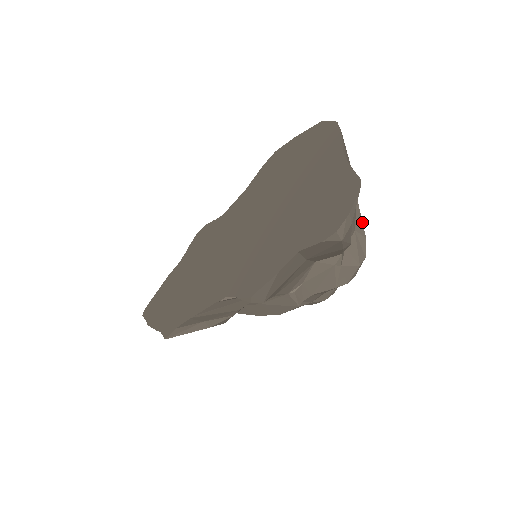
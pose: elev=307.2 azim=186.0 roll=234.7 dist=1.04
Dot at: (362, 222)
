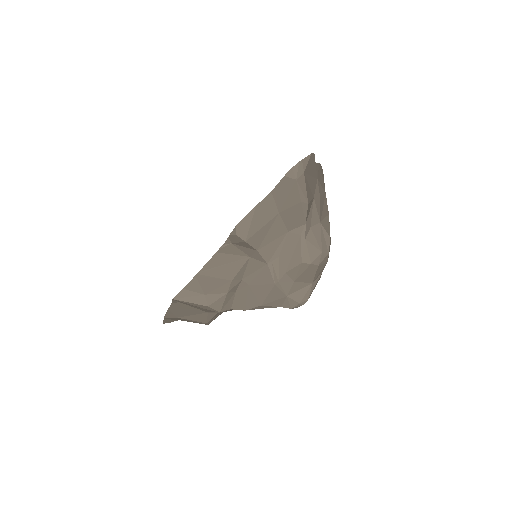
Dot at: (329, 228)
